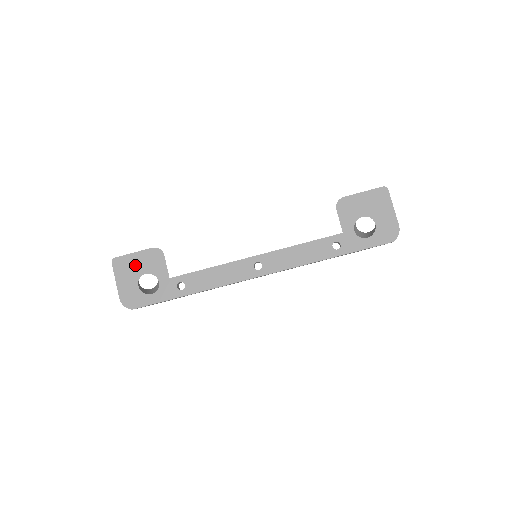
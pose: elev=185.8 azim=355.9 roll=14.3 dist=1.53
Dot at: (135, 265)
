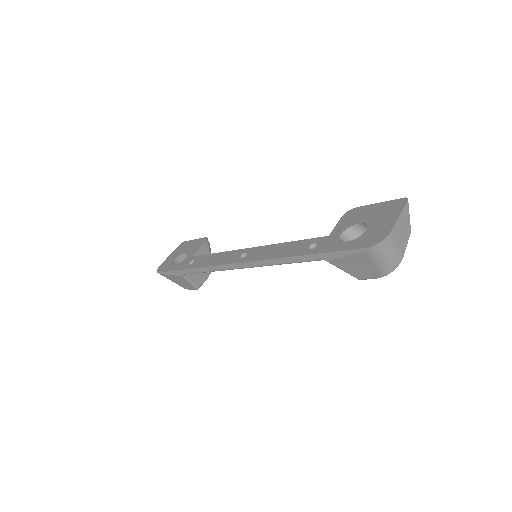
Dot at: (187, 246)
